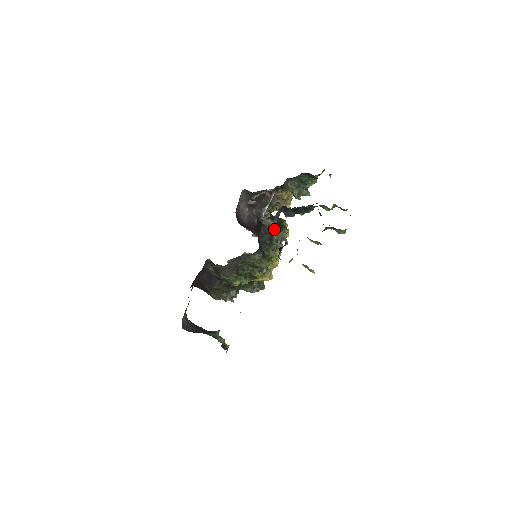
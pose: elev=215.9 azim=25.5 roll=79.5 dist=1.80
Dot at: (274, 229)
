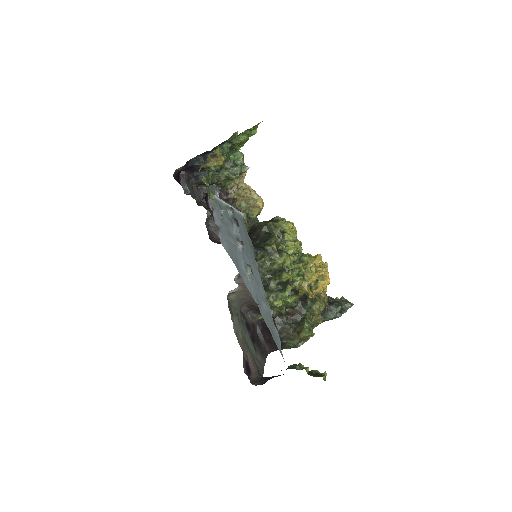
Dot at: occluded
